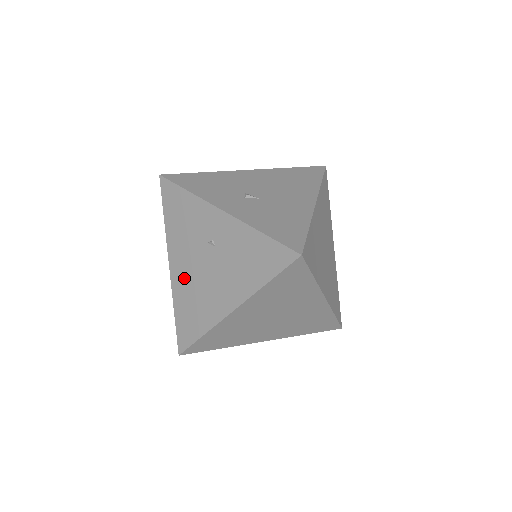
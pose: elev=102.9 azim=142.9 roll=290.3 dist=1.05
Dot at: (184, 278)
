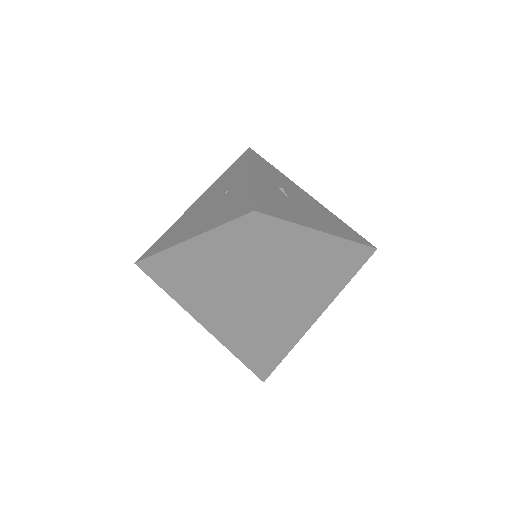
Dot at: (191, 212)
